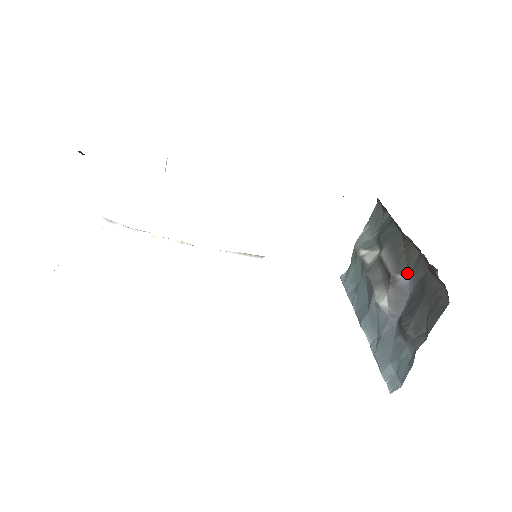
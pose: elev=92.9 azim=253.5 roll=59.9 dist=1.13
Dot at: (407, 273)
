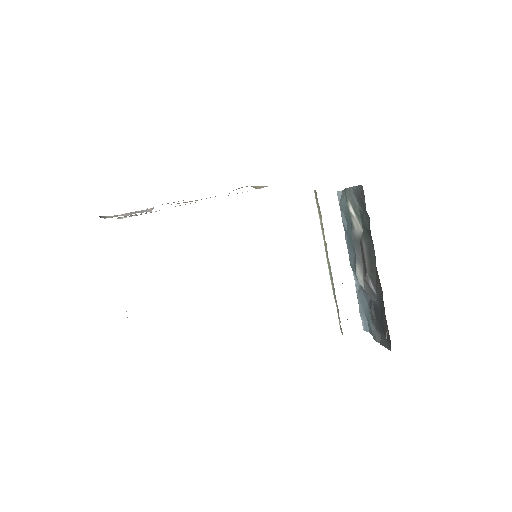
Dot at: (375, 290)
